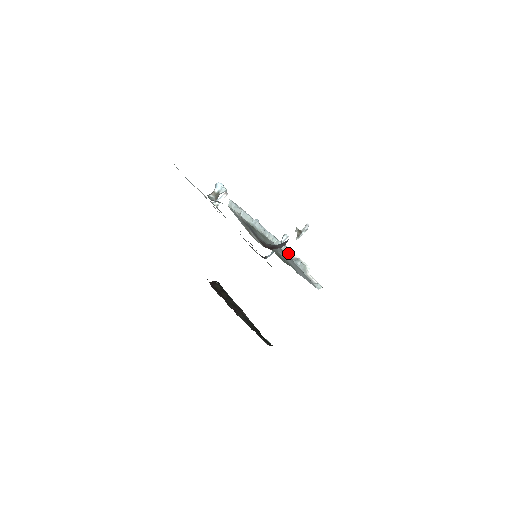
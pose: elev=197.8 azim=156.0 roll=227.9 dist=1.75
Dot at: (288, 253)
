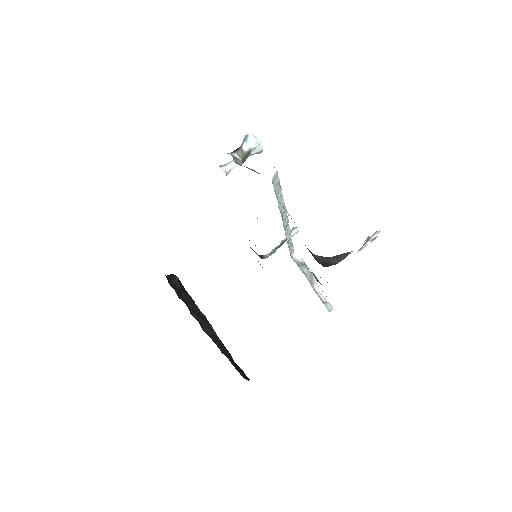
Dot at: occluded
